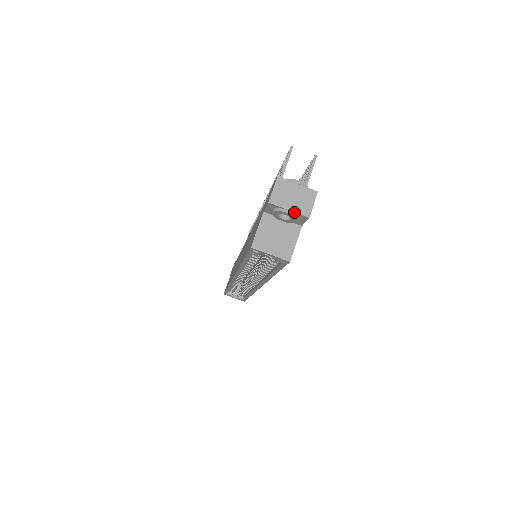
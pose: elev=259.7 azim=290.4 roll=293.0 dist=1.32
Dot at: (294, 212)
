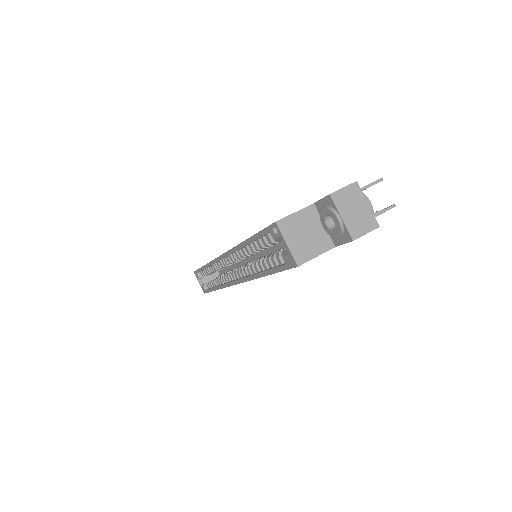
Dot at: (344, 223)
